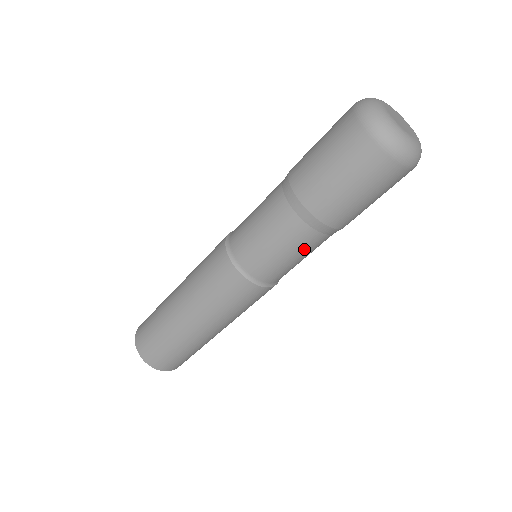
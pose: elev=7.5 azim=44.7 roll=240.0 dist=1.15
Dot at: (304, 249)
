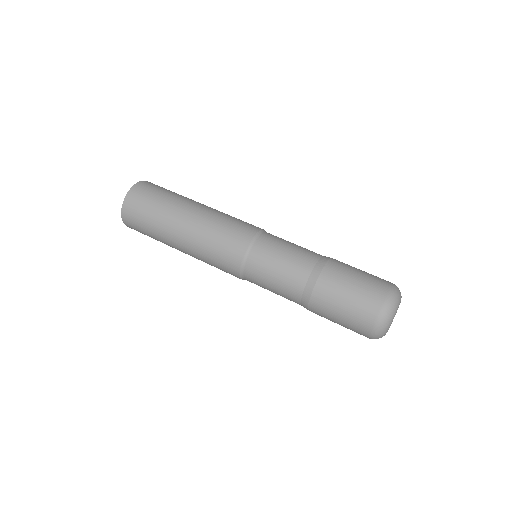
Dot at: occluded
